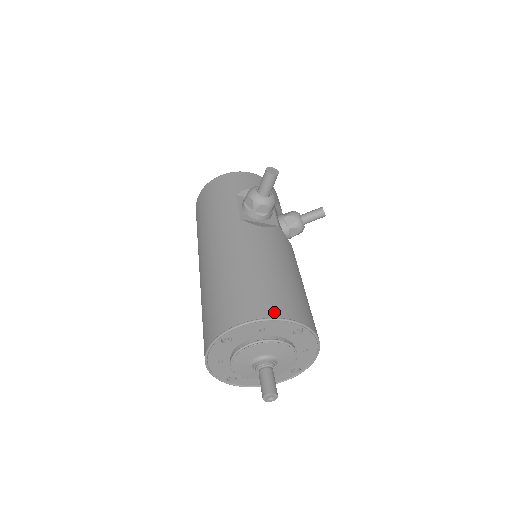
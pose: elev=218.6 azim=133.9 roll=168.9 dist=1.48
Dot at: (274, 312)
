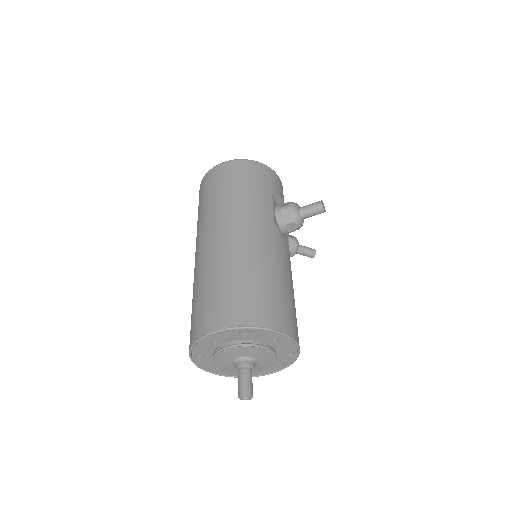
Dot at: (293, 332)
